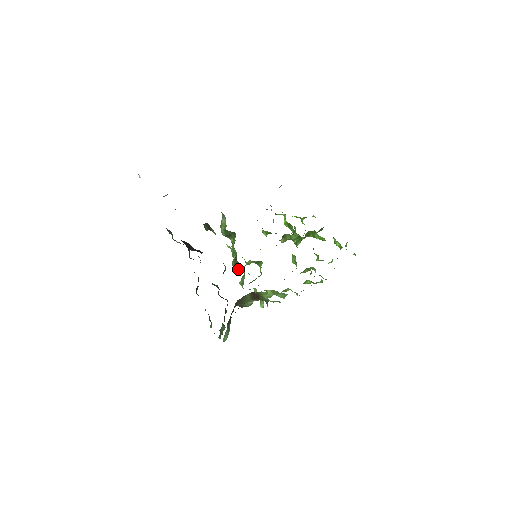
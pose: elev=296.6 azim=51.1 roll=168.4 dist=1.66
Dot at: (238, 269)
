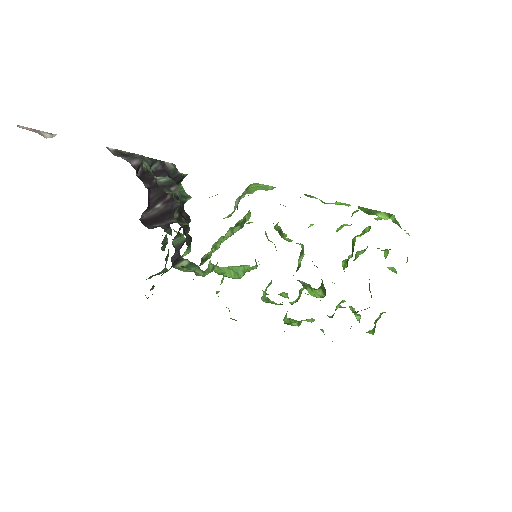
Dot at: occluded
